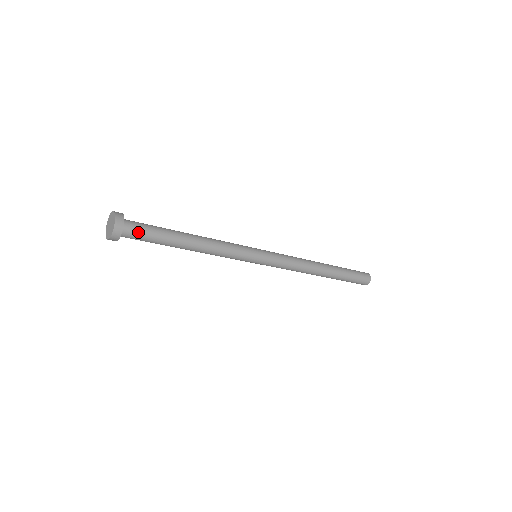
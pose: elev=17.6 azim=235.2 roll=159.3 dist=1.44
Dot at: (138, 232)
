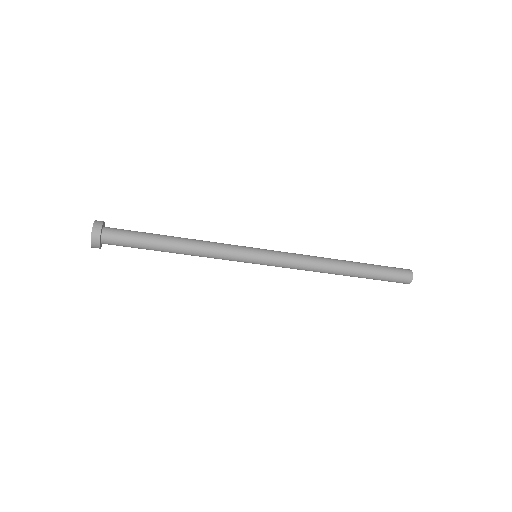
Dot at: (119, 231)
